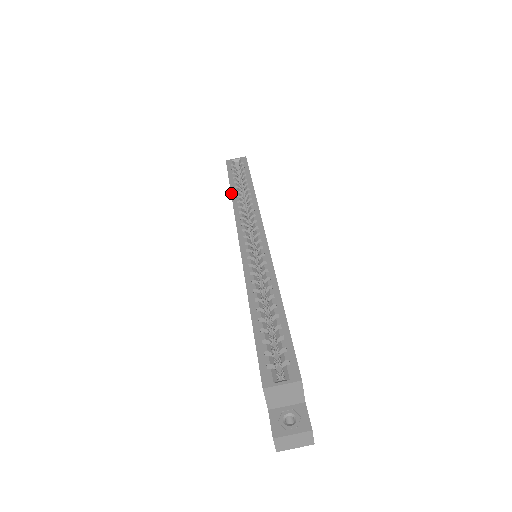
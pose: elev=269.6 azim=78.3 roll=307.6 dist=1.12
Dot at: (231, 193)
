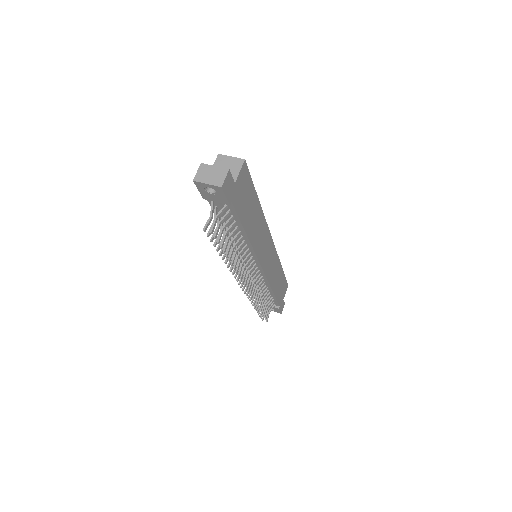
Dot at: occluded
